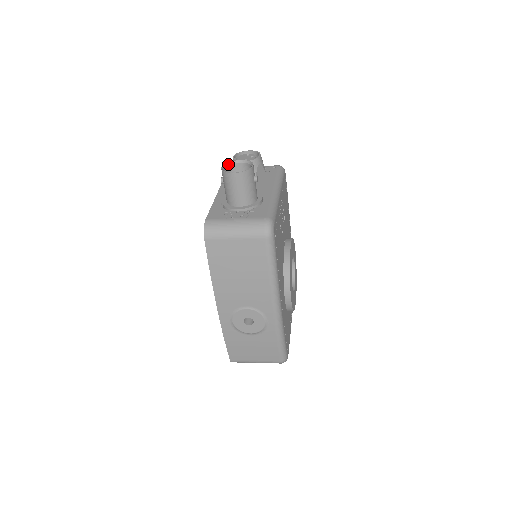
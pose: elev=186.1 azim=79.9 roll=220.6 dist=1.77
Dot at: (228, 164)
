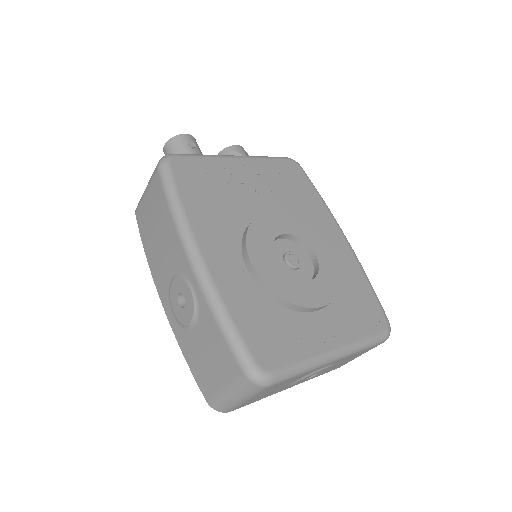
Dot at: occluded
